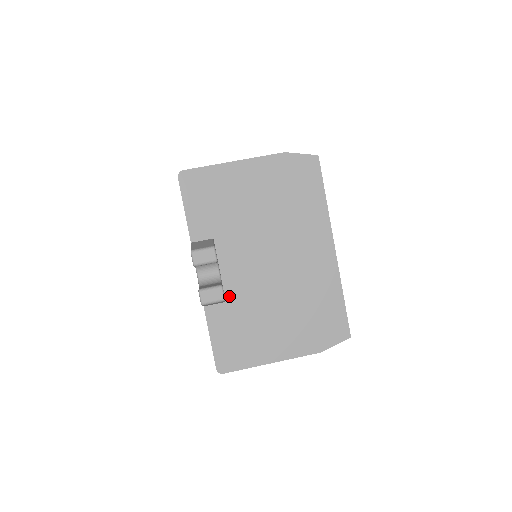
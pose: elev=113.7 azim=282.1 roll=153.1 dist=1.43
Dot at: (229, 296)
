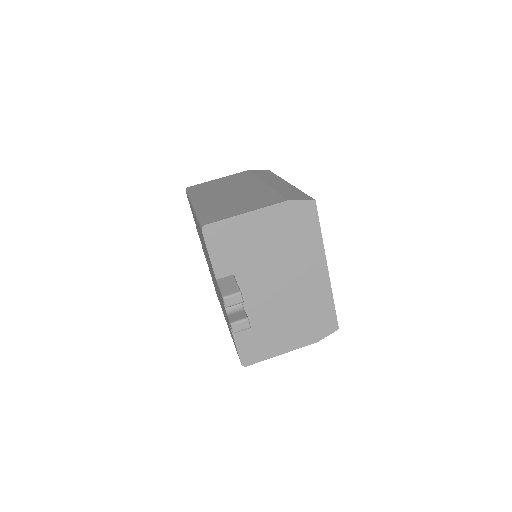
Dot at: (248, 314)
